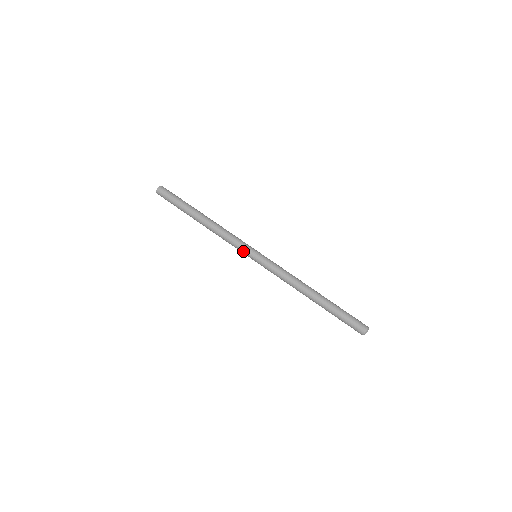
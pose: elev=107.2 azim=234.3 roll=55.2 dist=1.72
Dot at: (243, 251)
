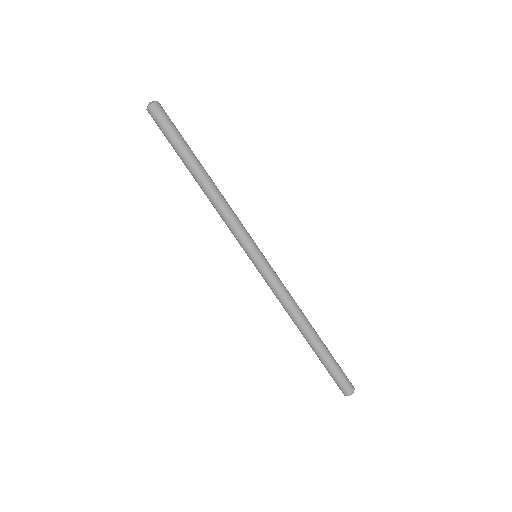
Dot at: (241, 245)
